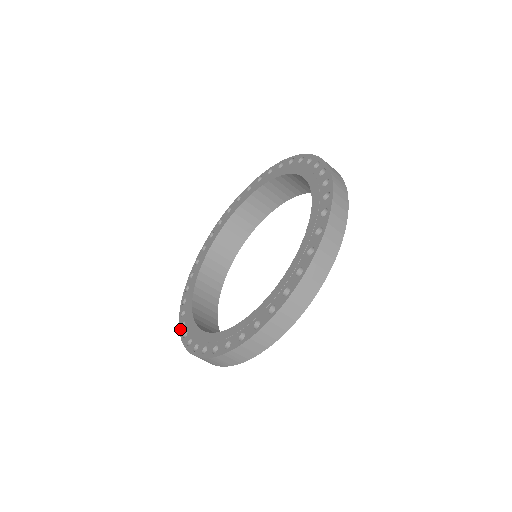
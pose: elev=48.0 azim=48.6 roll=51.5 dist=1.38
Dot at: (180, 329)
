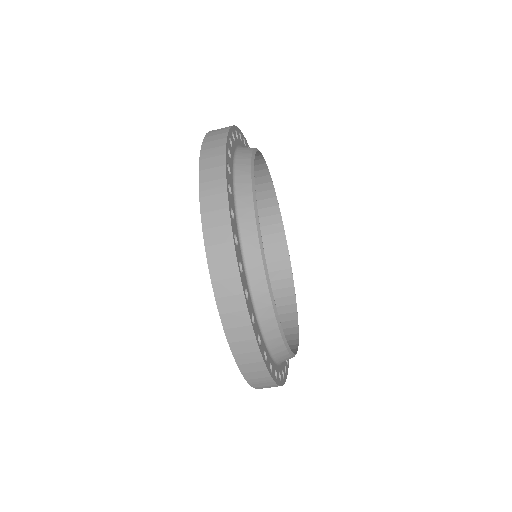
Dot at: occluded
